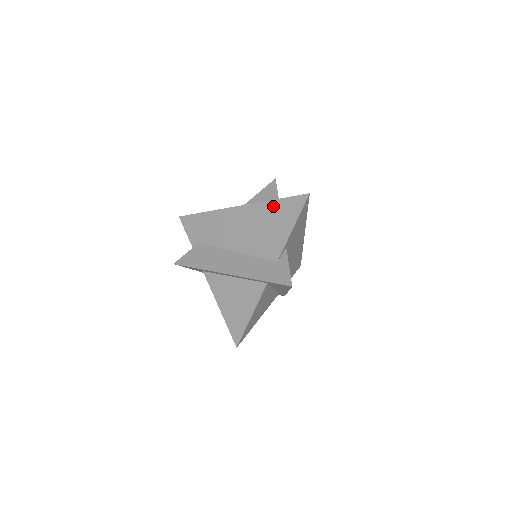
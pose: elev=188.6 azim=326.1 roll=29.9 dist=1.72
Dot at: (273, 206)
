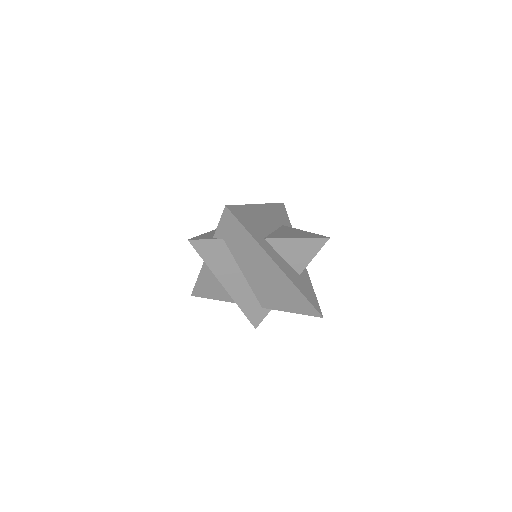
Dot at: (298, 295)
